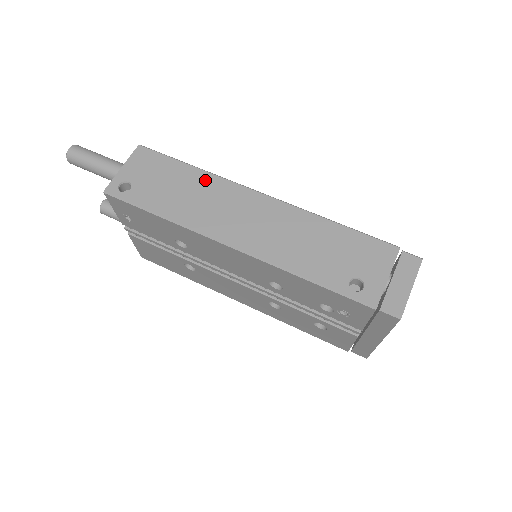
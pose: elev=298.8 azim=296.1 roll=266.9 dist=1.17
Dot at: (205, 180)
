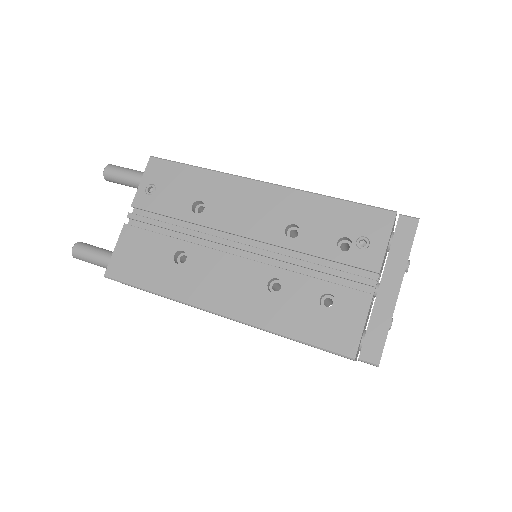
Dot at: occluded
